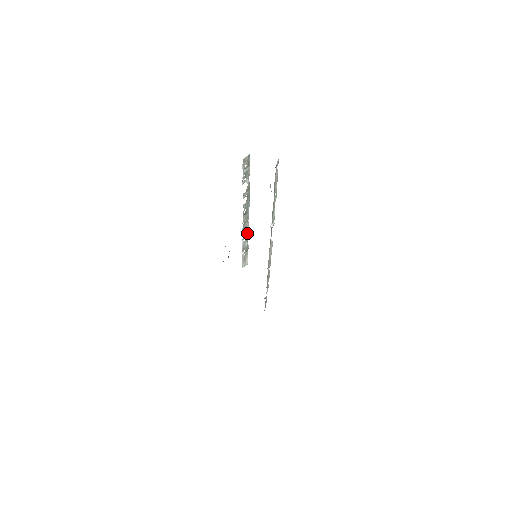
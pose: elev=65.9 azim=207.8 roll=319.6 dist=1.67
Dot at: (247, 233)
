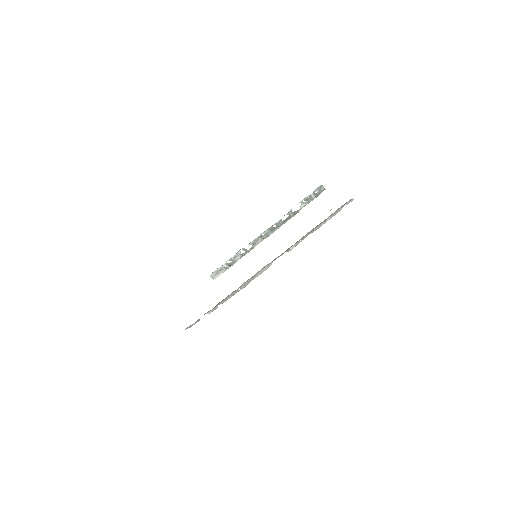
Dot at: (250, 249)
